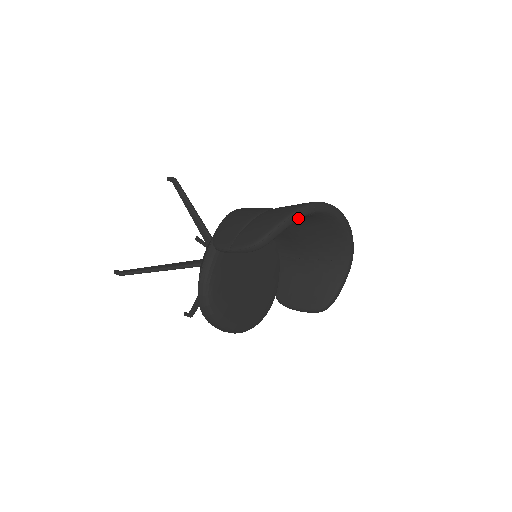
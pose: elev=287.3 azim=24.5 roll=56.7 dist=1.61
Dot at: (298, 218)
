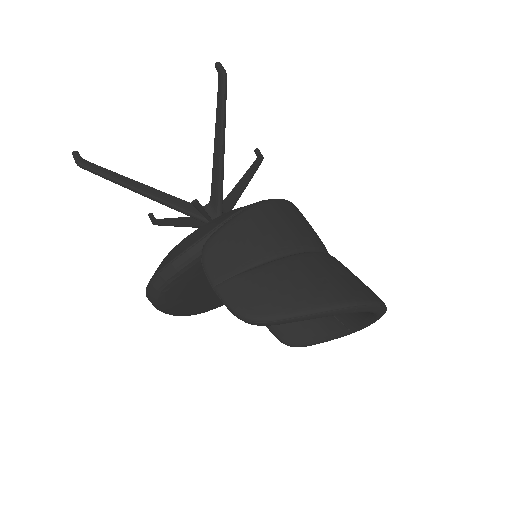
Dot at: (324, 316)
